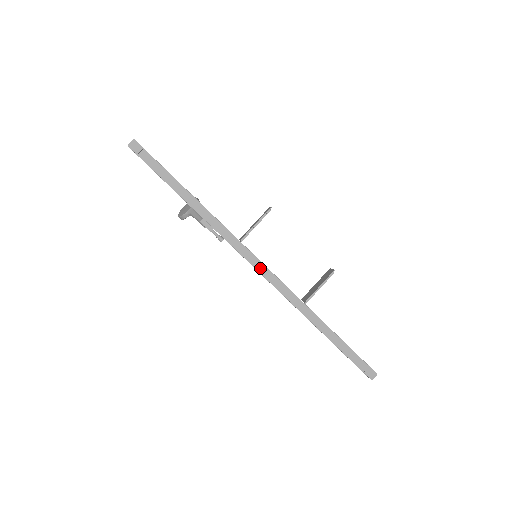
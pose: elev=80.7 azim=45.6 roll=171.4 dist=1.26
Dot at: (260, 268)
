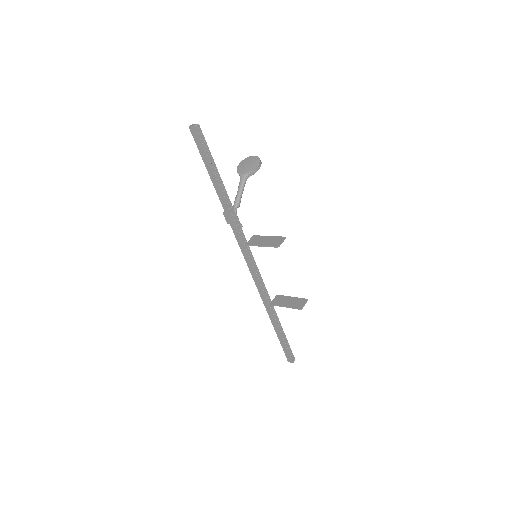
Dot at: (250, 267)
